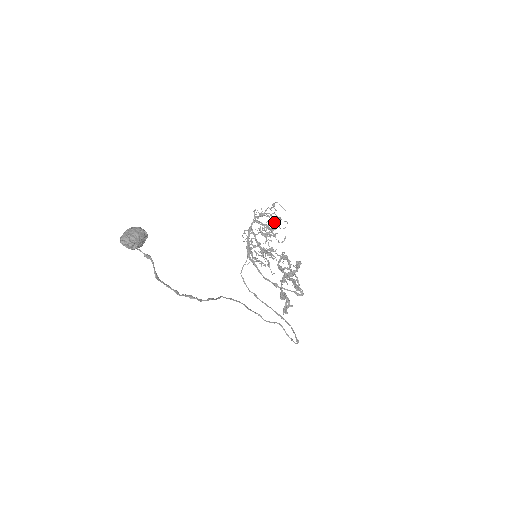
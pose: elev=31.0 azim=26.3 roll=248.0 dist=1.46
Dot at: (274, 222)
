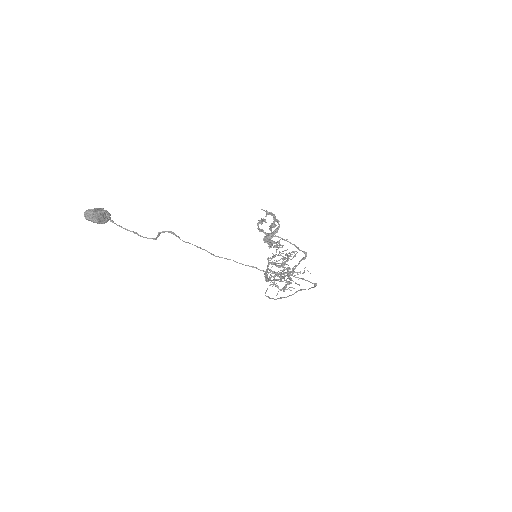
Dot at: (288, 256)
